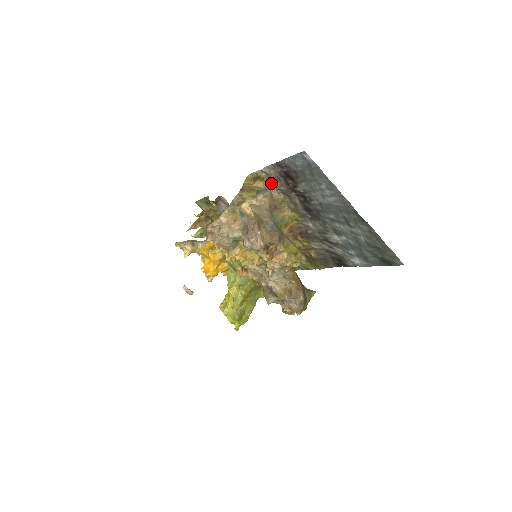
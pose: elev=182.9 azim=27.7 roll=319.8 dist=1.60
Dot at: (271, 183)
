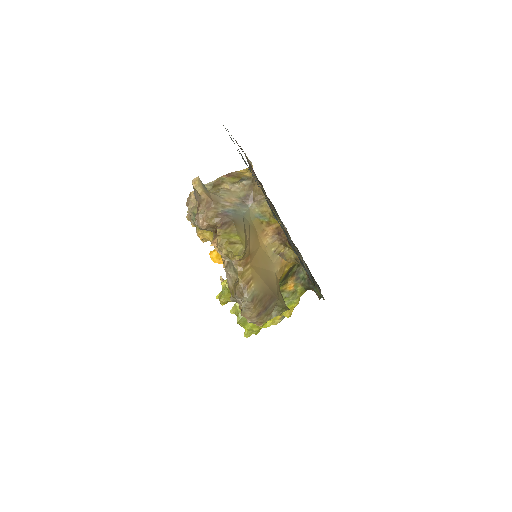
Dot at: occluded
